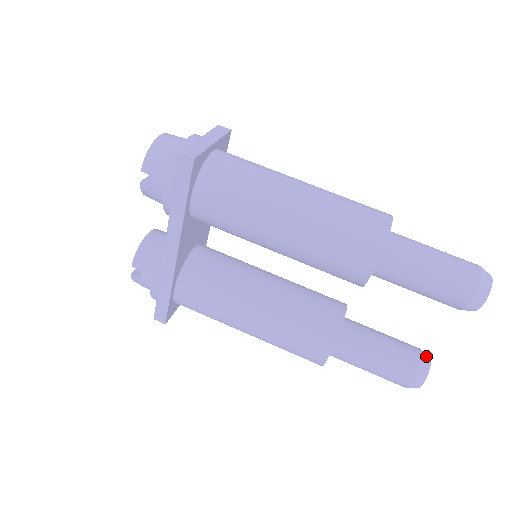
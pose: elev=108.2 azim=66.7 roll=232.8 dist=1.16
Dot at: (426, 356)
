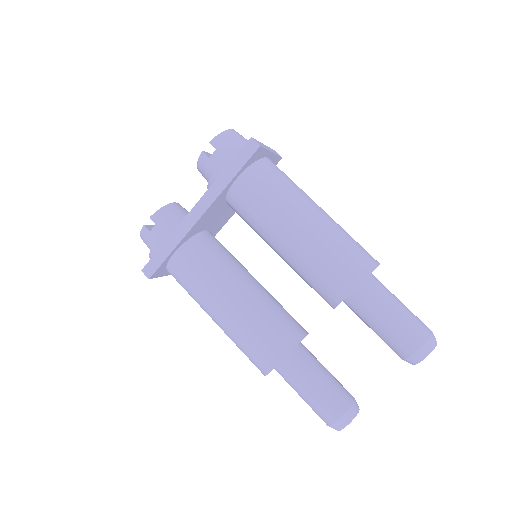
Dot at: (357, 404)
